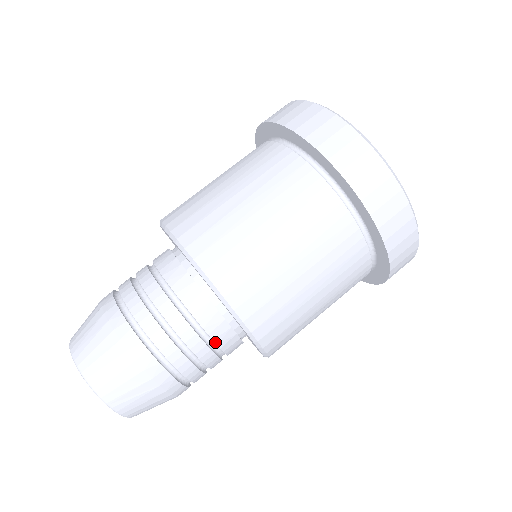
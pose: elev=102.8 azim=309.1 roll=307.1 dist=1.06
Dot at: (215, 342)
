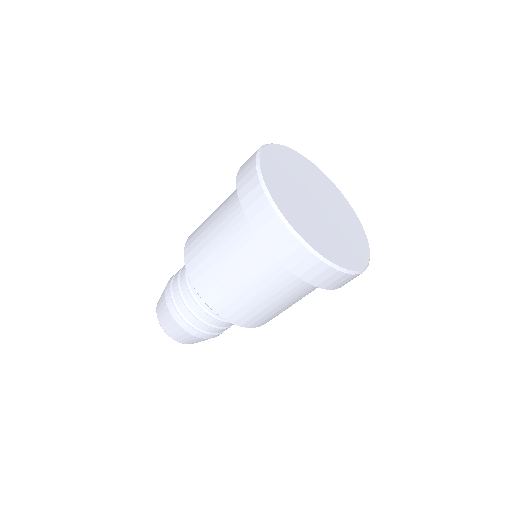
Dot at: occluded
